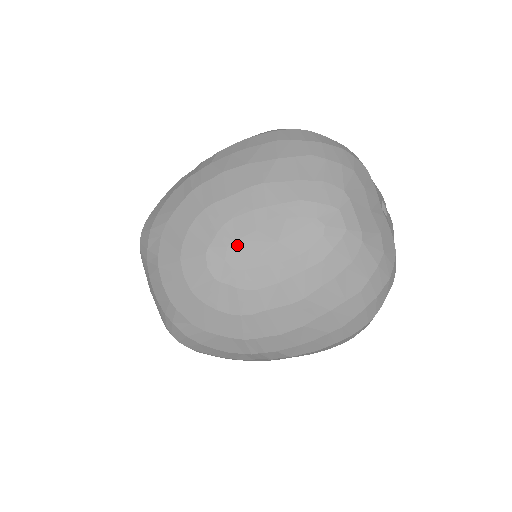
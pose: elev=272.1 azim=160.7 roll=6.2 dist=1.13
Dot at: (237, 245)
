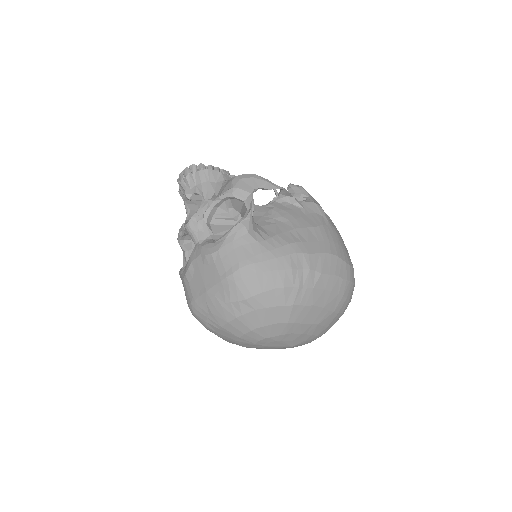
Dot at: (280, 342)
